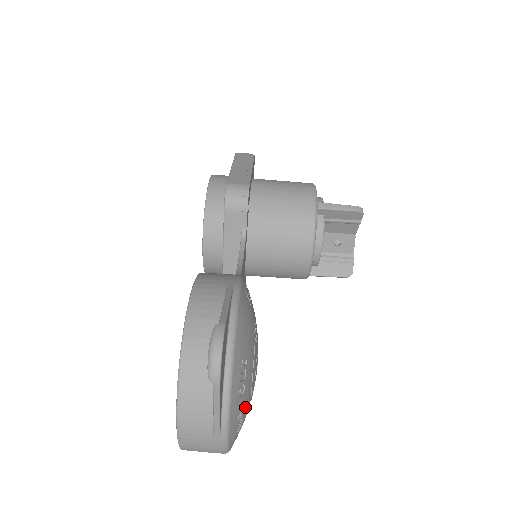
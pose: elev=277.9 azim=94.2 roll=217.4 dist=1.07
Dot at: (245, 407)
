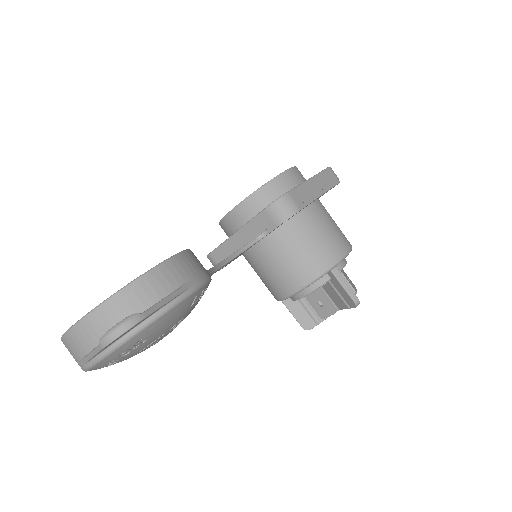
Dot at: (120, 361)
